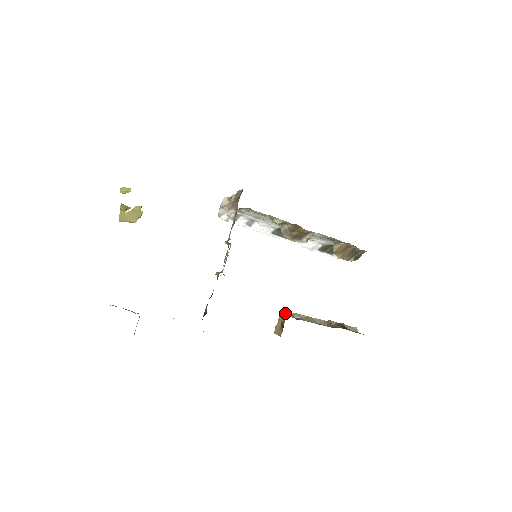
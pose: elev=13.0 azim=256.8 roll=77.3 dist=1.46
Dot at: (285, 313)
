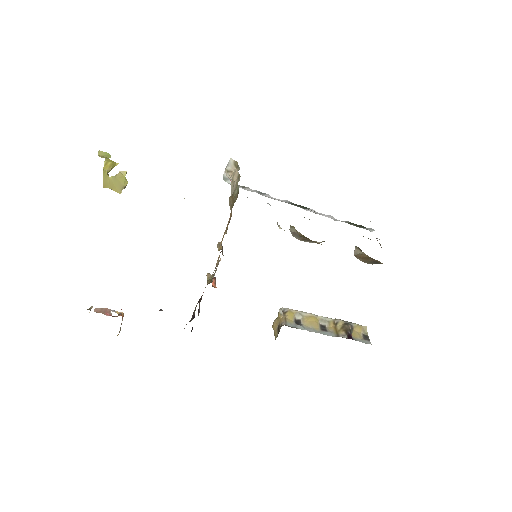
Dot at: (285, 313)
